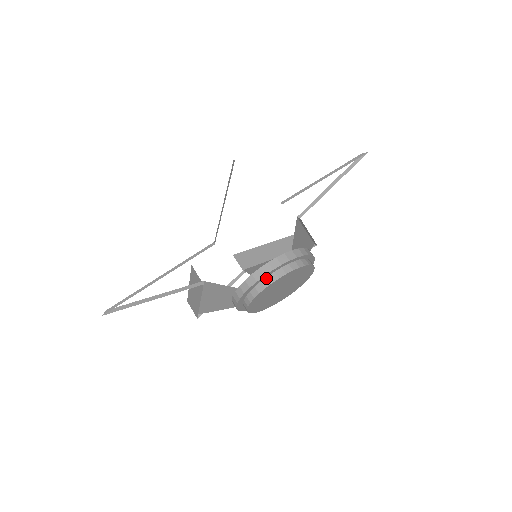
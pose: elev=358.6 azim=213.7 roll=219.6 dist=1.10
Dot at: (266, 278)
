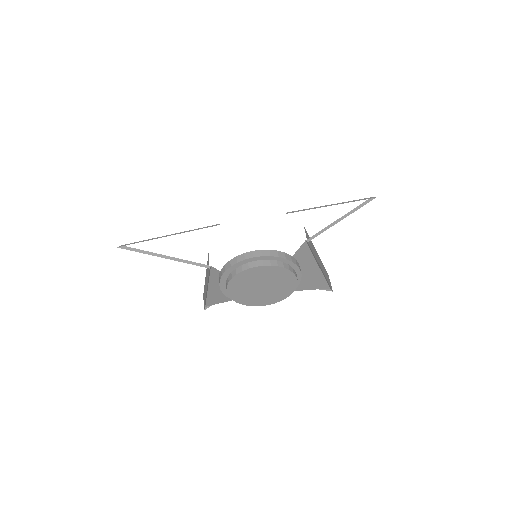
Dot at: (247, 263)
